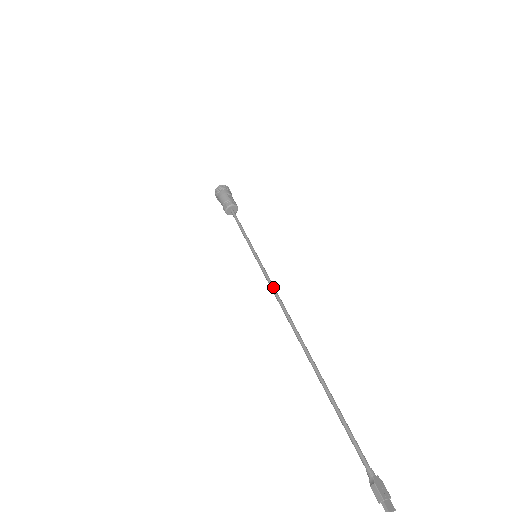
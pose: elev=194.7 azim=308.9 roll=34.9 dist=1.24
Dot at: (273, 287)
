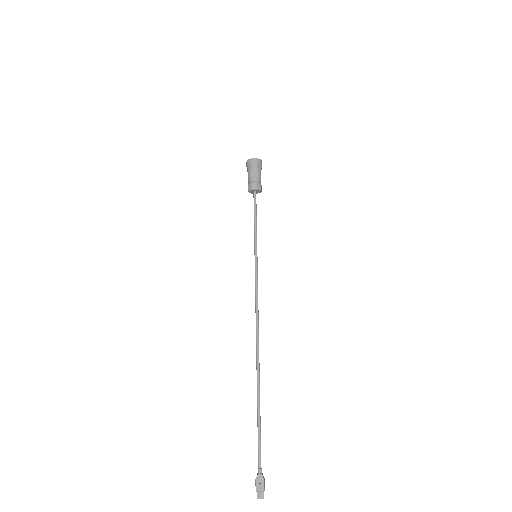
Dot at: (256, 296)
